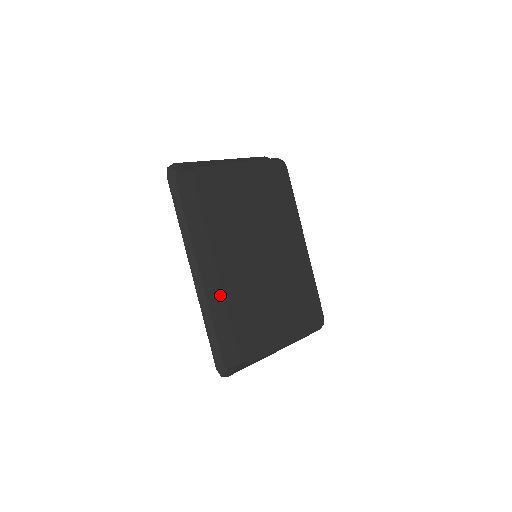
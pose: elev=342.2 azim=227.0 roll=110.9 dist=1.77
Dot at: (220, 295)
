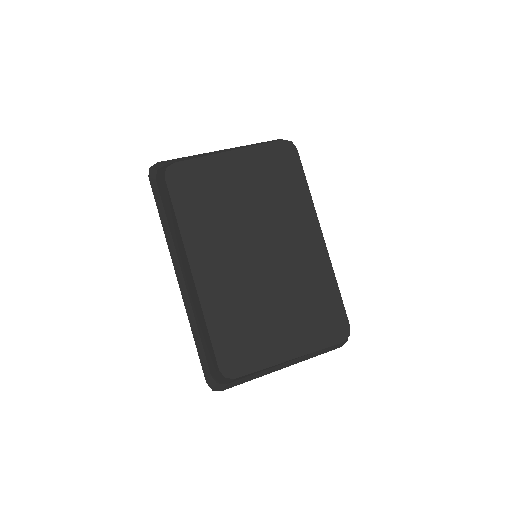
Dot at: (198, 302)
